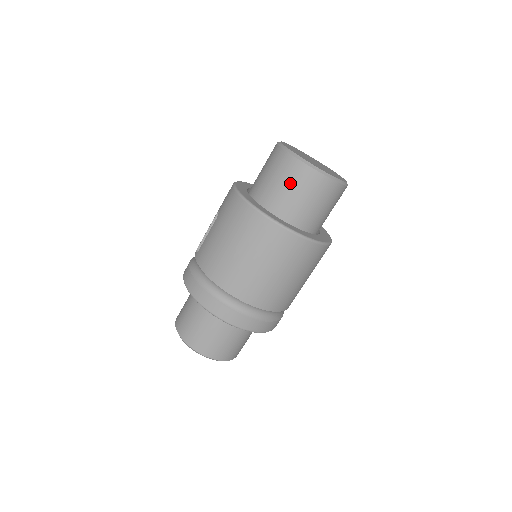
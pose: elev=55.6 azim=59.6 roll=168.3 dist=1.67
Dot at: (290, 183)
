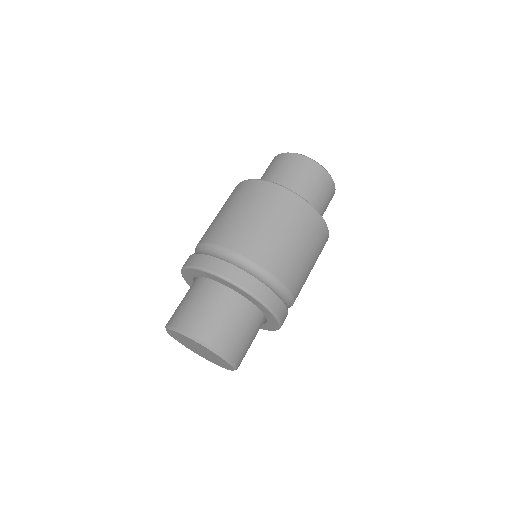
Dot at: (282, 167)
